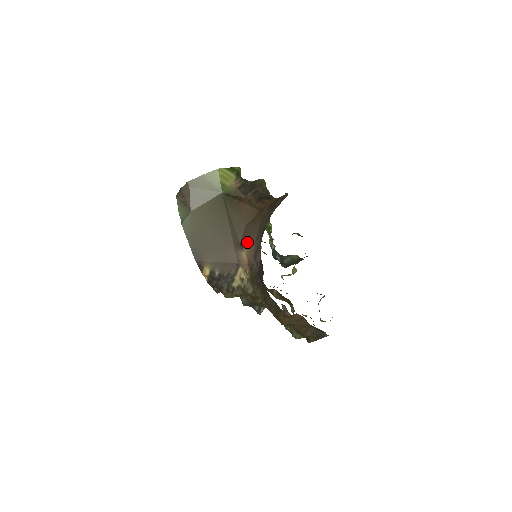
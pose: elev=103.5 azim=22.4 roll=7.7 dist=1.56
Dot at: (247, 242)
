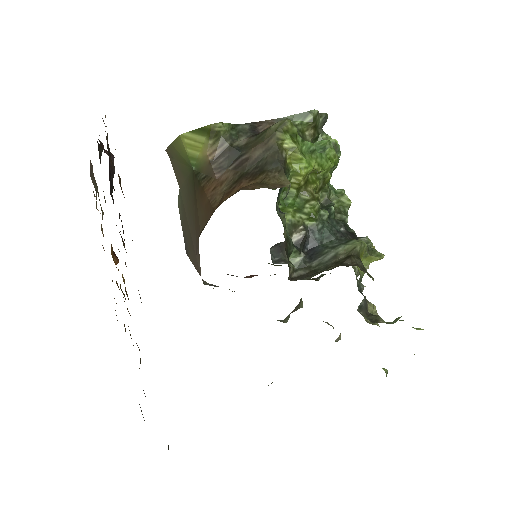
Dot at: occluded
